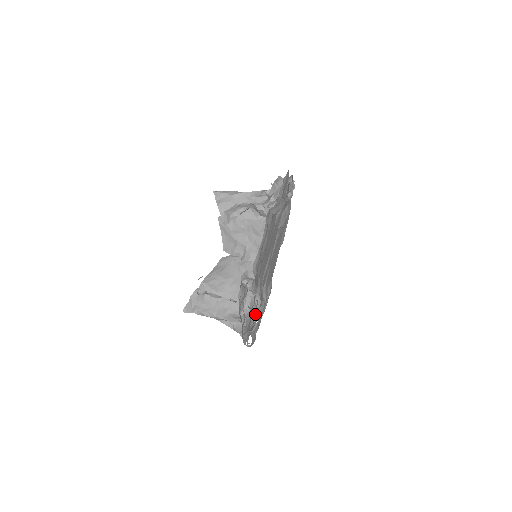
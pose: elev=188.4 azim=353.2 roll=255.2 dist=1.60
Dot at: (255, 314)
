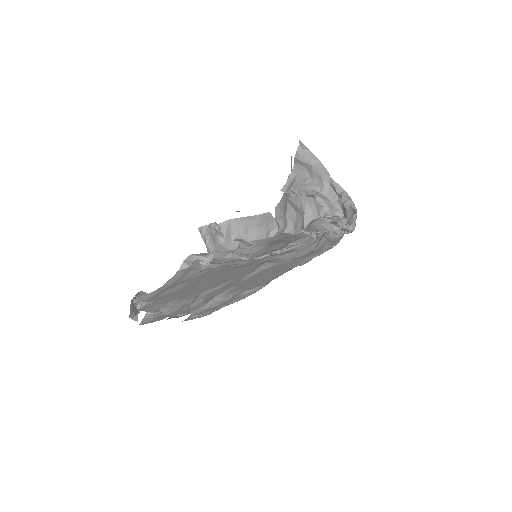
Dot at: occluded
